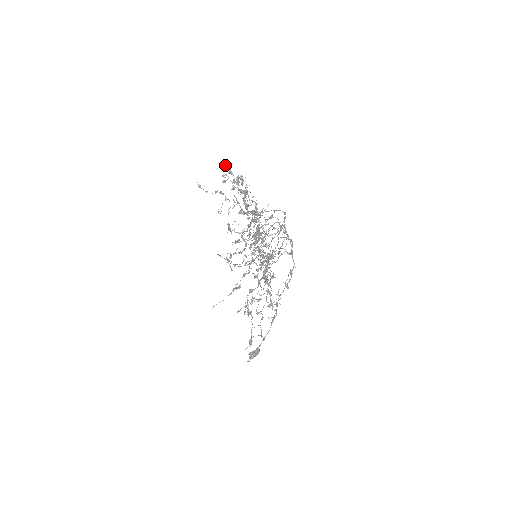
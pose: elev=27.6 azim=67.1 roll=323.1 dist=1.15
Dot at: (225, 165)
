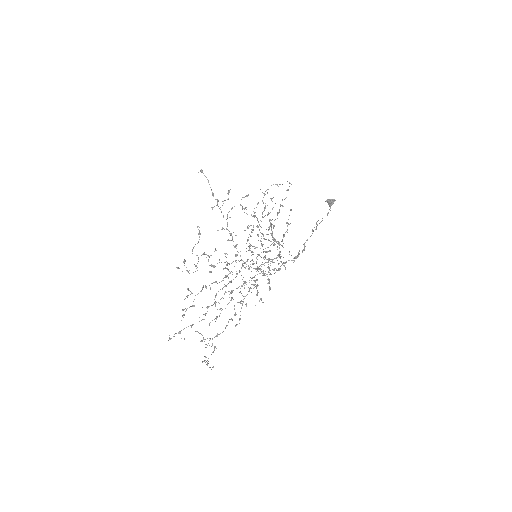
Dot at: (179, 268)
